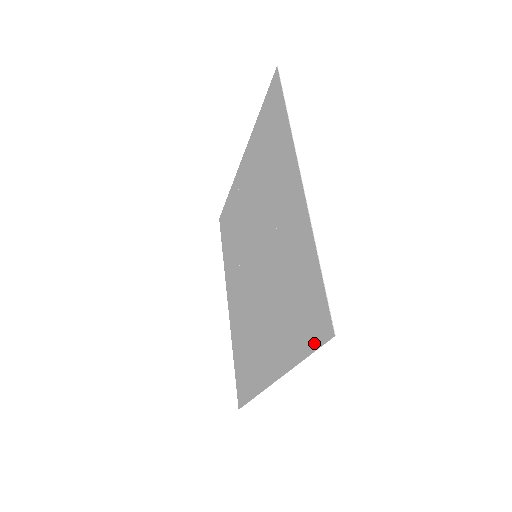
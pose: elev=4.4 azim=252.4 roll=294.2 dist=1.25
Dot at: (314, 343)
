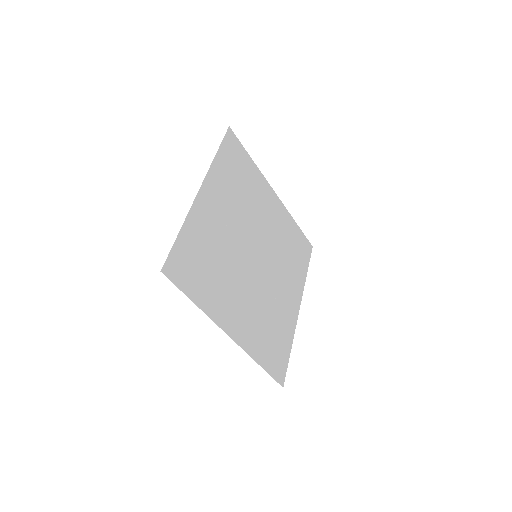
Dot at: (181, 286)
